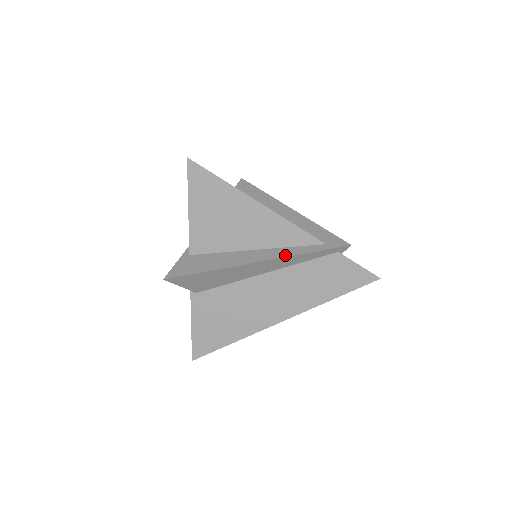
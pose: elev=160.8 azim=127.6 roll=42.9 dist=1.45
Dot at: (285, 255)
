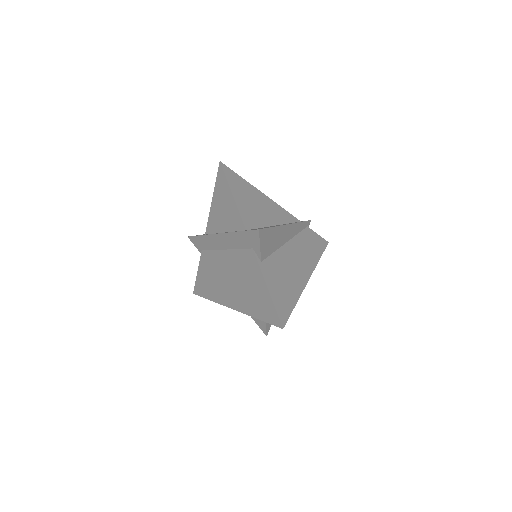
Dot at: (294, 223)
